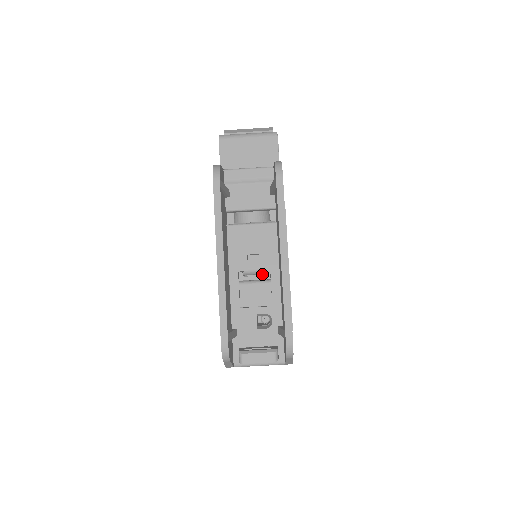
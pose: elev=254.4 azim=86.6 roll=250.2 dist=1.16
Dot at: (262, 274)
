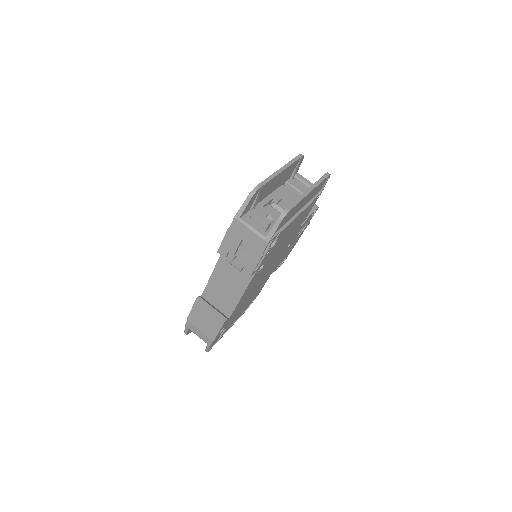
Dot at: occluded
